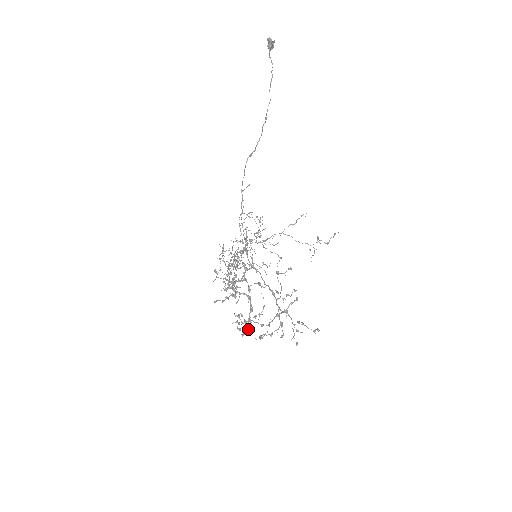
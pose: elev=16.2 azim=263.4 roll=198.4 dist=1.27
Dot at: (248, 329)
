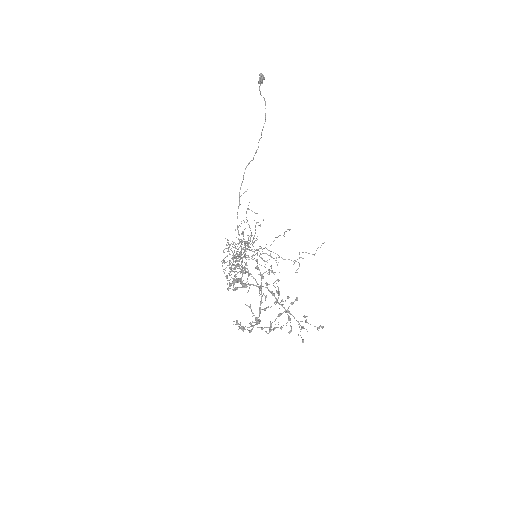
Dot at: (258, 322)
